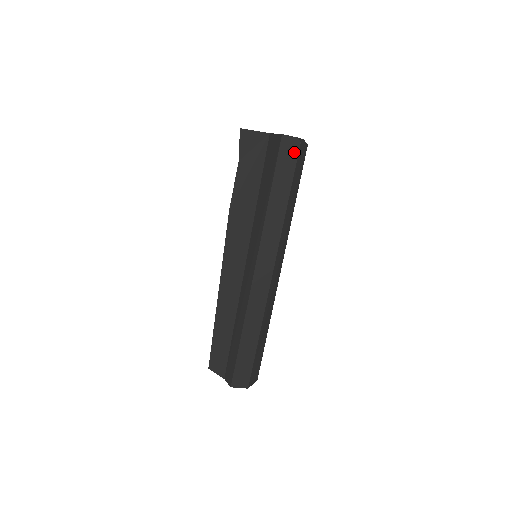
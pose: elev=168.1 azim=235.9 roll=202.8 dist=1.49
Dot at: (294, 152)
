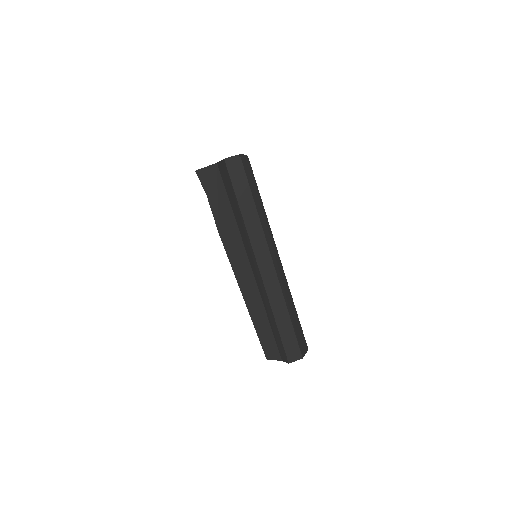
Dot at: (239, 166)
